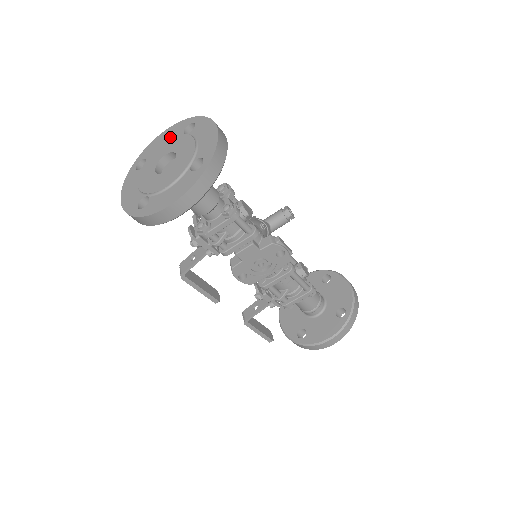
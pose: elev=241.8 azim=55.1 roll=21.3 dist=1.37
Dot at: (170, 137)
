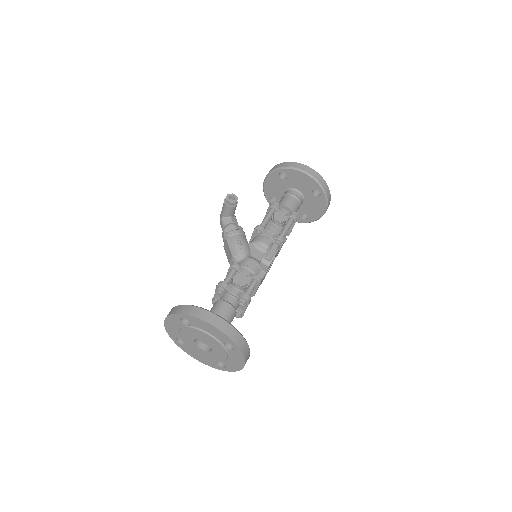
Dot at: (177, 327)
